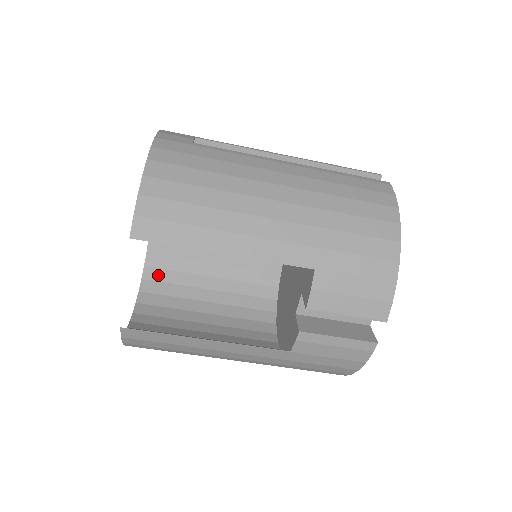
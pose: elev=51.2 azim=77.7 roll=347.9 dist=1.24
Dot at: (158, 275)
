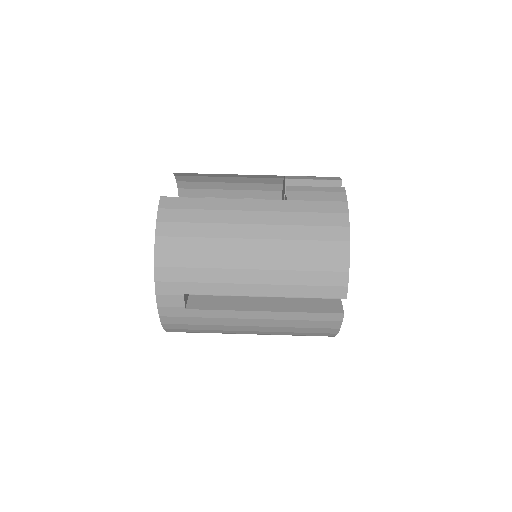
Dot at: occluded
